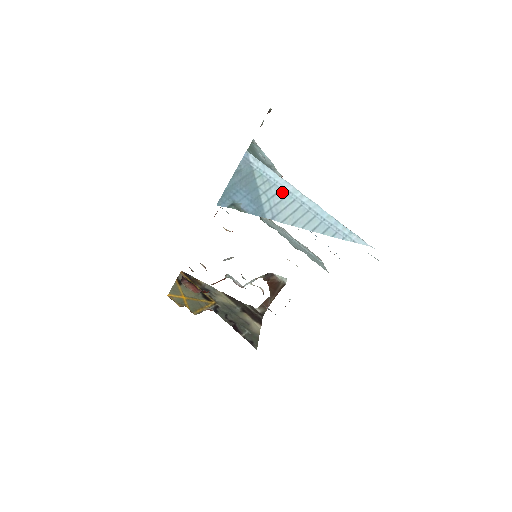
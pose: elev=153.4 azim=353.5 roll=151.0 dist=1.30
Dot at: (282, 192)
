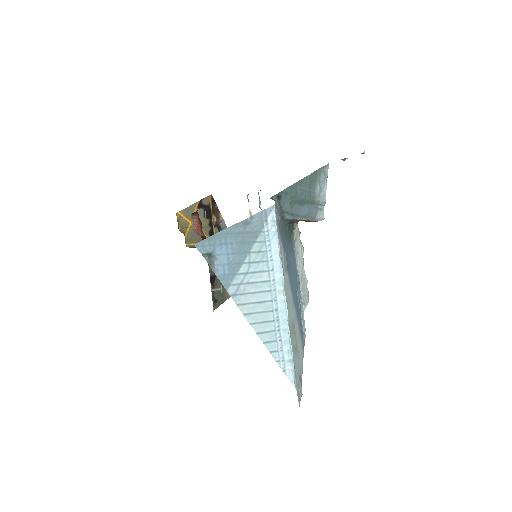
Dot at: (267, 274)
